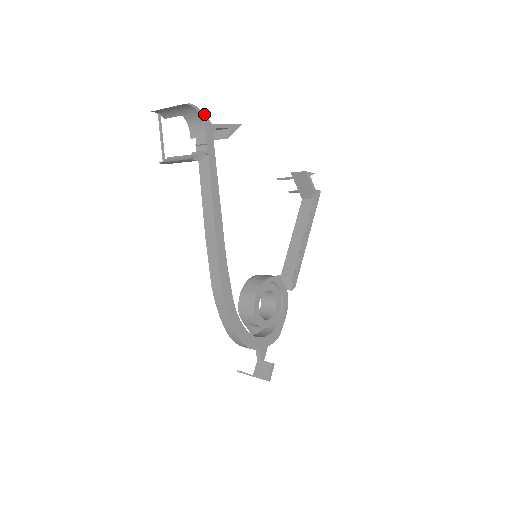
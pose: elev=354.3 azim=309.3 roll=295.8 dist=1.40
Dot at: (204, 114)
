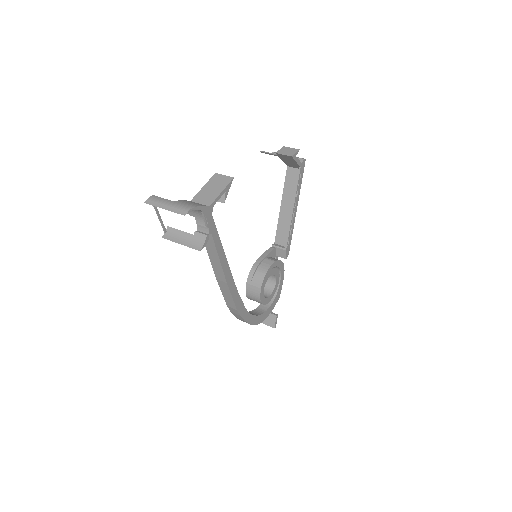
Dot at: (202, 206)
